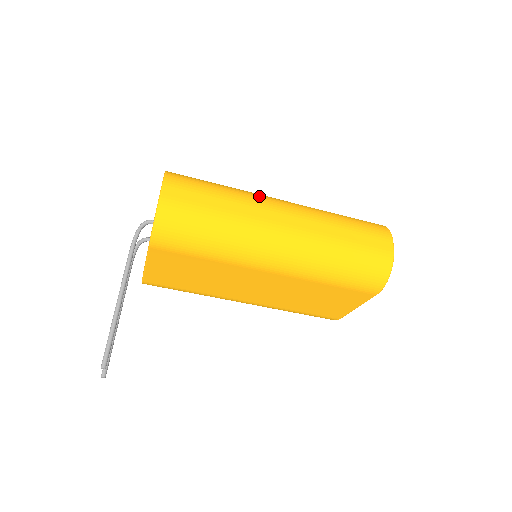
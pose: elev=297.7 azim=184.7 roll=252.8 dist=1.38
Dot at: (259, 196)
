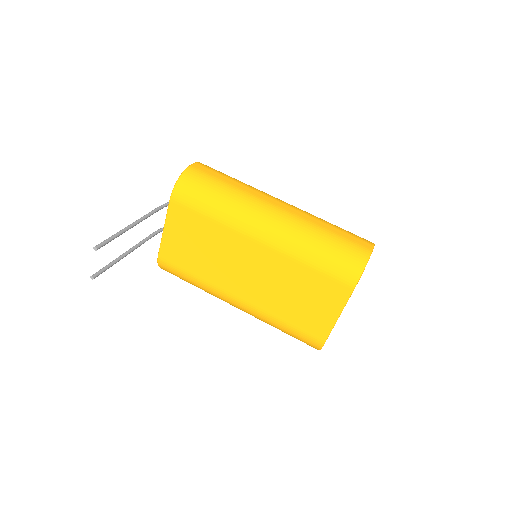
Dot at: occluded
